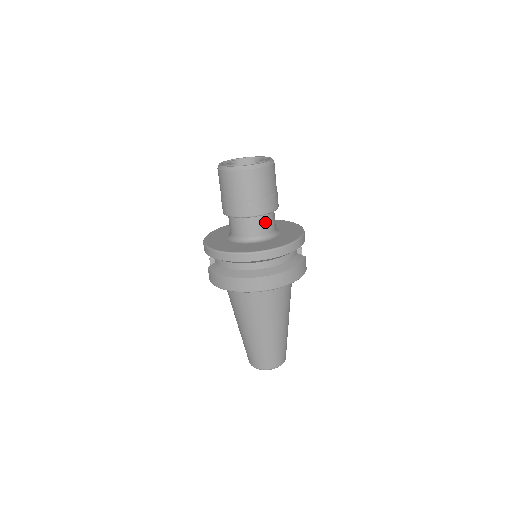
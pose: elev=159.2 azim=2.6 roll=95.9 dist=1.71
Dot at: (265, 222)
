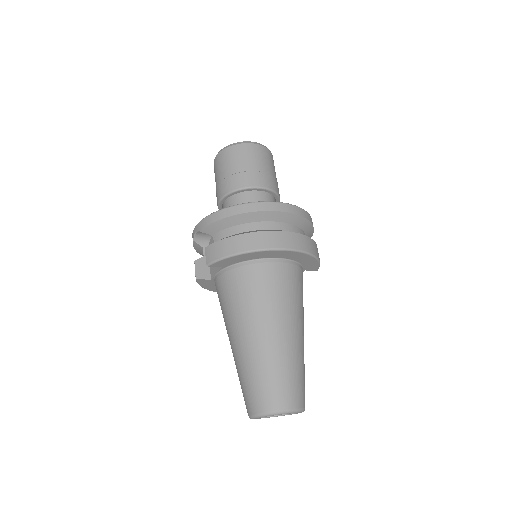
Dot at: occluded
